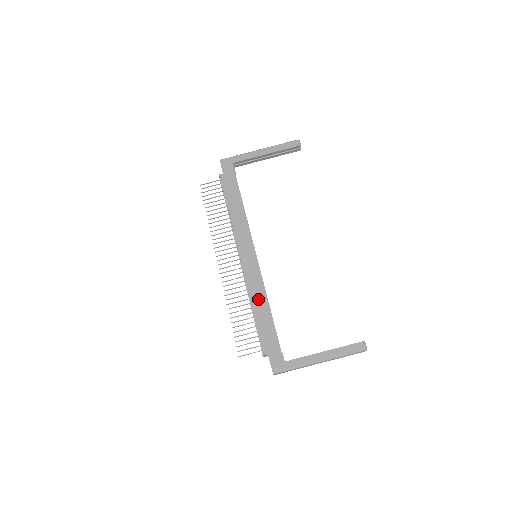
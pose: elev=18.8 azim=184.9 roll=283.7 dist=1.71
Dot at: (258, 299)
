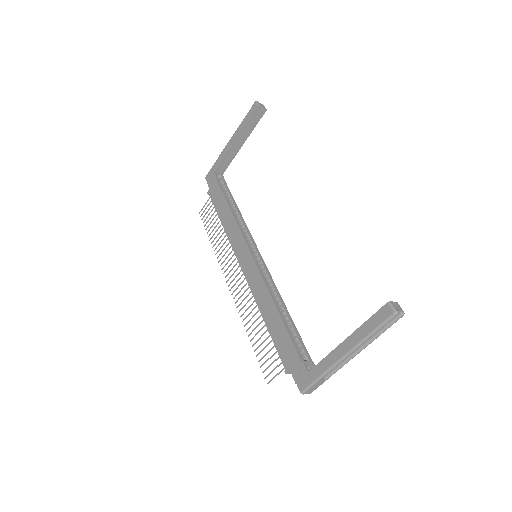
Dot at: (265, 305)
